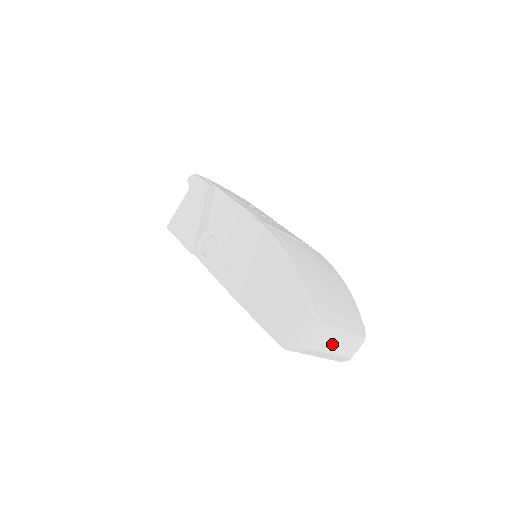
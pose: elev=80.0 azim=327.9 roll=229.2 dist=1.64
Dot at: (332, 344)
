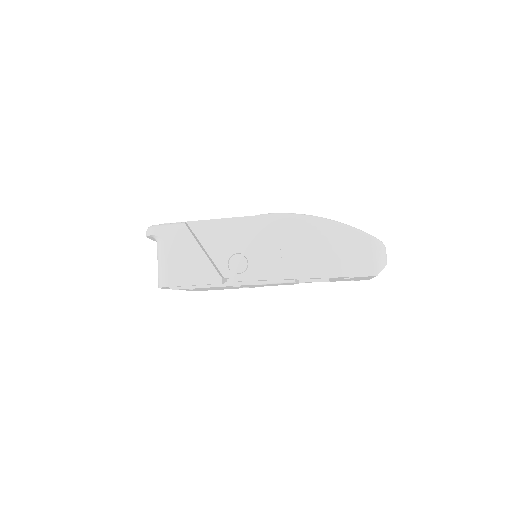
Dot at: occluded
